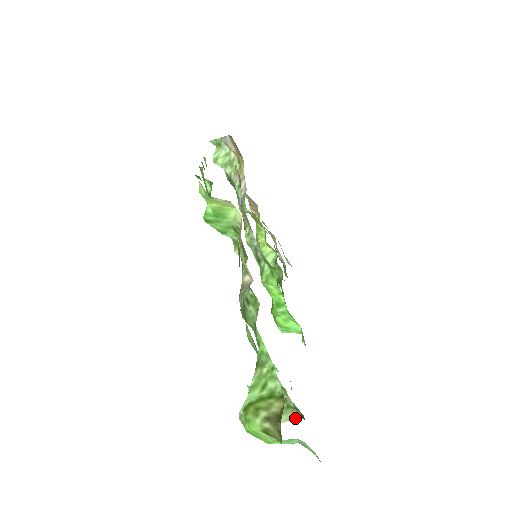
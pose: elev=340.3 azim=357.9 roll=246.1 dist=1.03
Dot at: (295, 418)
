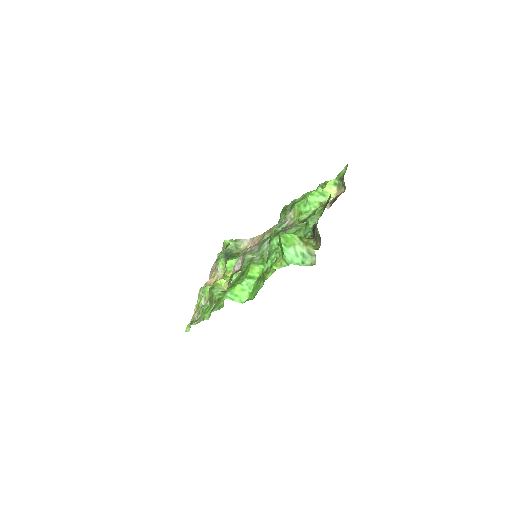
Dot at: occluded
